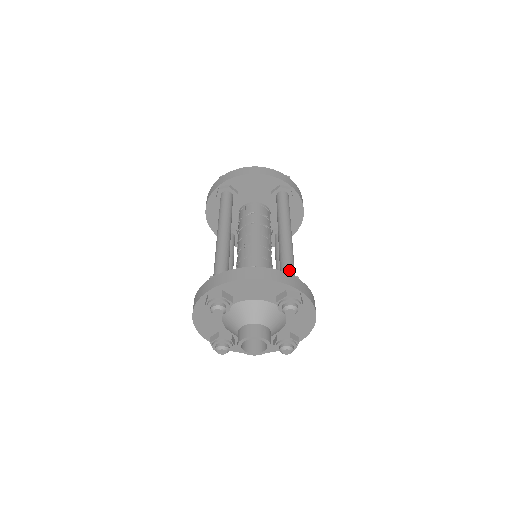
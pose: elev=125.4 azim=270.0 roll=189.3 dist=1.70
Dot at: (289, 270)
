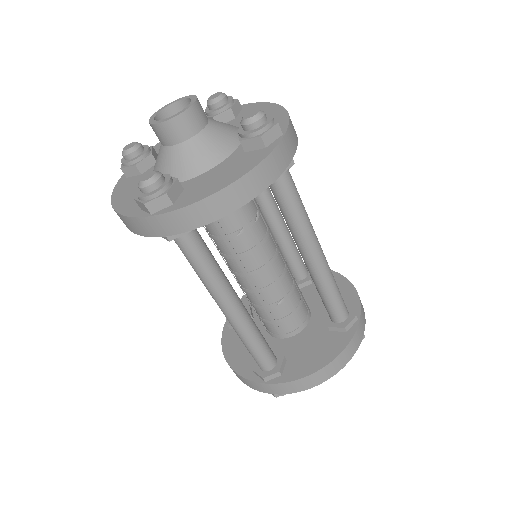
Dot at: (342, 312)
